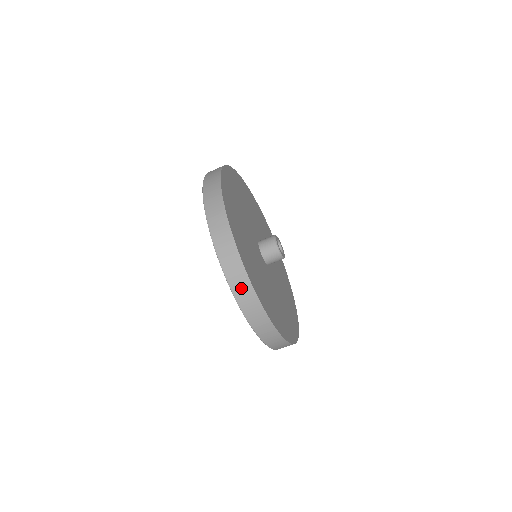
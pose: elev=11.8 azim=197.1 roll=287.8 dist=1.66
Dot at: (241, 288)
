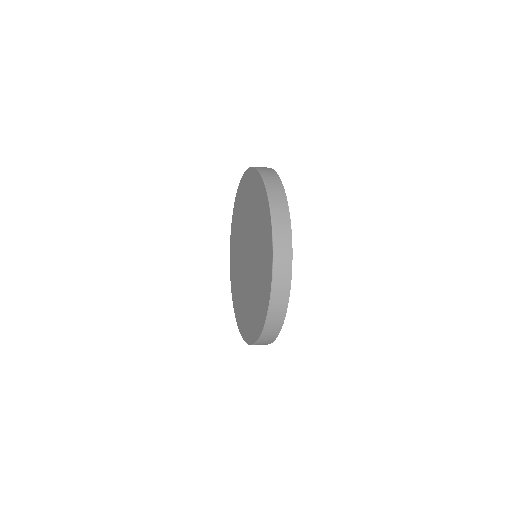
Dot at: (282, 240)
